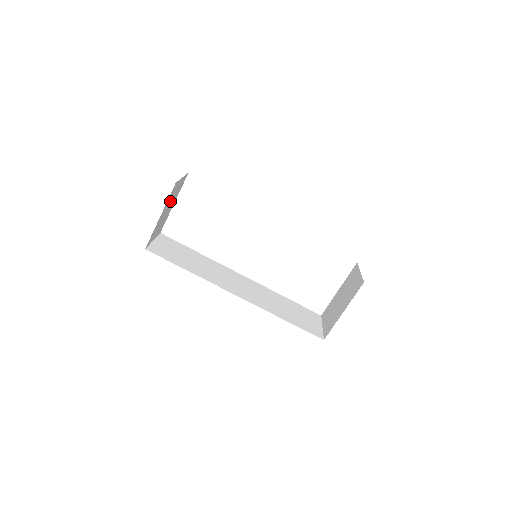
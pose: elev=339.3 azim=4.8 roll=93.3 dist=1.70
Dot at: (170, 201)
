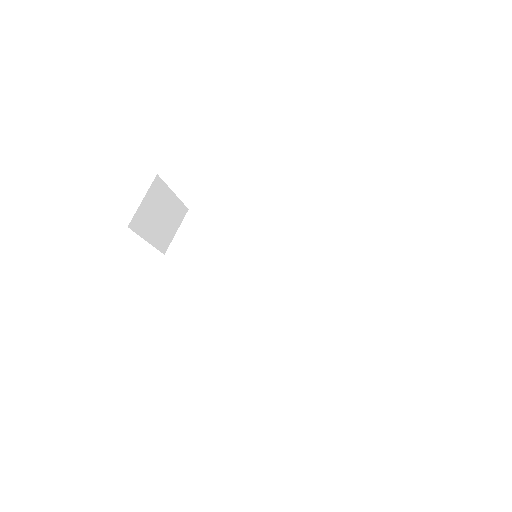
Dot at: (152, 217)
